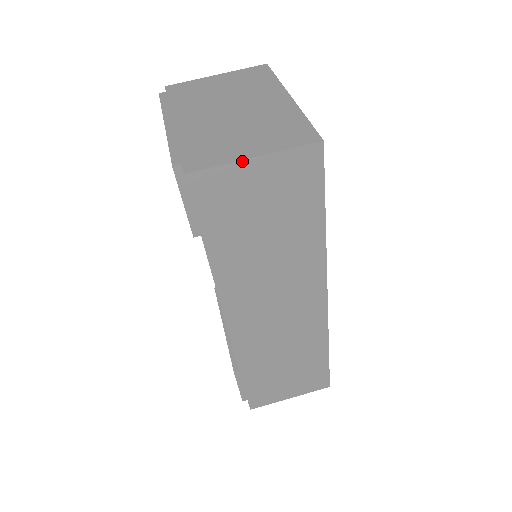
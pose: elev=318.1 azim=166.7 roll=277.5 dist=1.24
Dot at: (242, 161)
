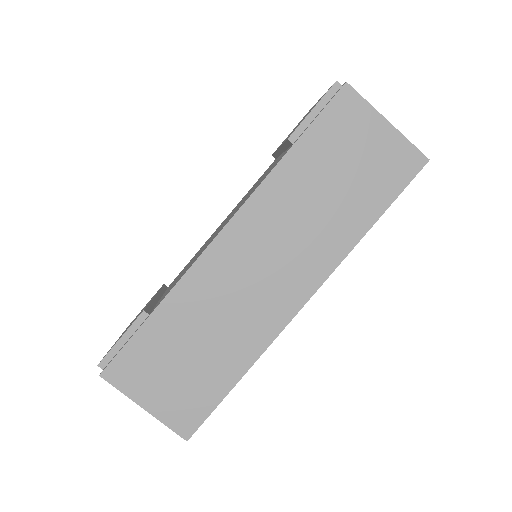
Dot at: (380, 115)
